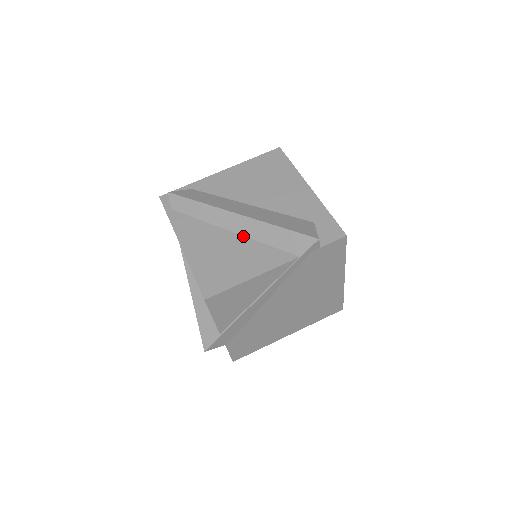
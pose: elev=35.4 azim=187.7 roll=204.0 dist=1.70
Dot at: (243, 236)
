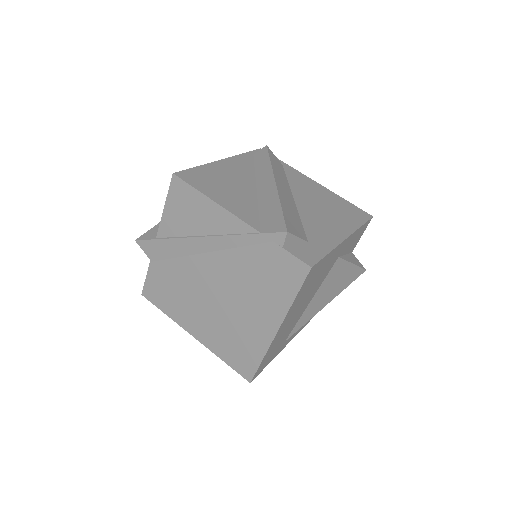
Dot at: (257, 195)
